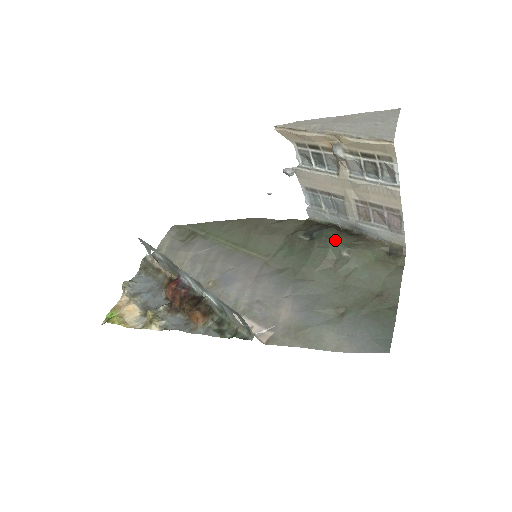
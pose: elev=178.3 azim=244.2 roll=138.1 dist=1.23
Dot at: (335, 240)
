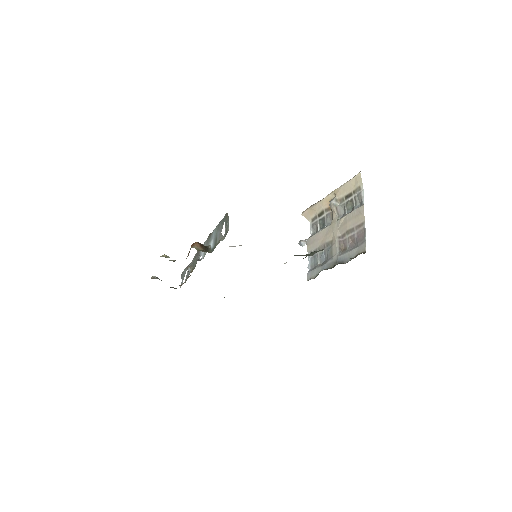
Dot at: occluded
